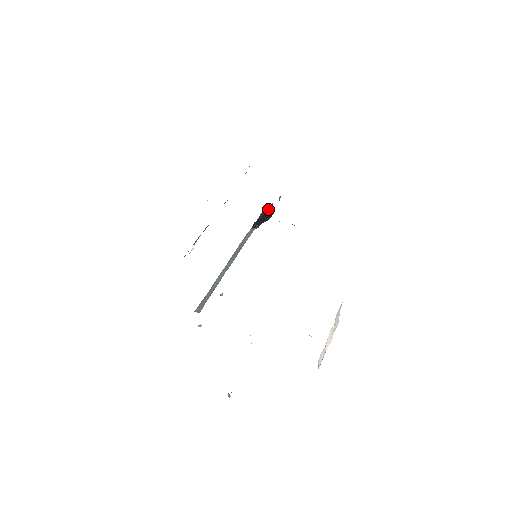
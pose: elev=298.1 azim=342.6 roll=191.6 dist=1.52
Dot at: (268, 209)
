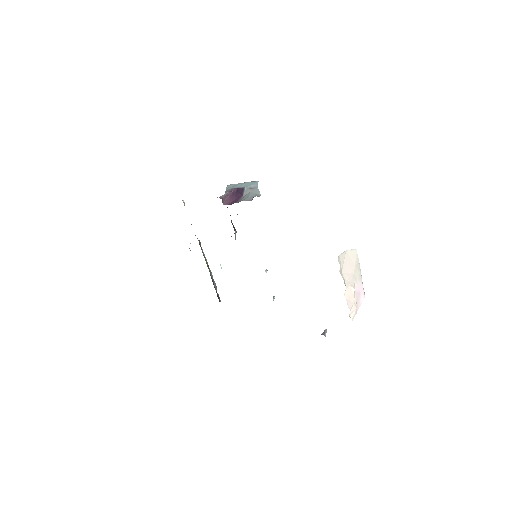
Dot at: occluded
